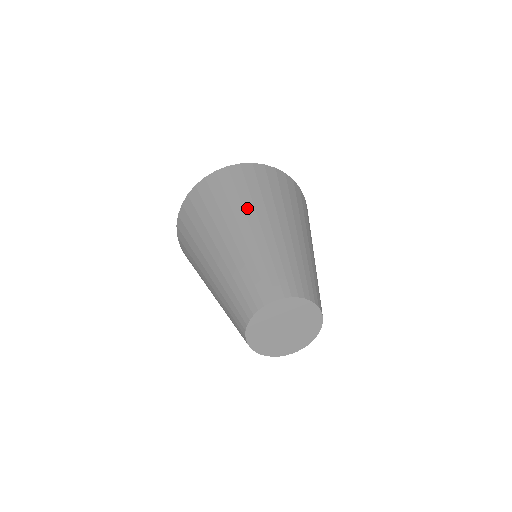
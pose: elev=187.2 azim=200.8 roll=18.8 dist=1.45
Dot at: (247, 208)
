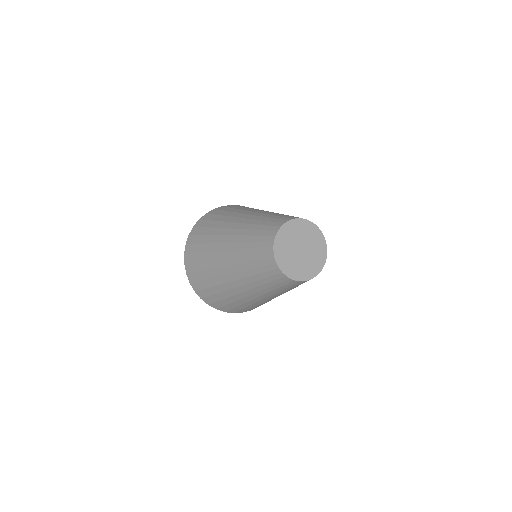
Dot at: occluded
